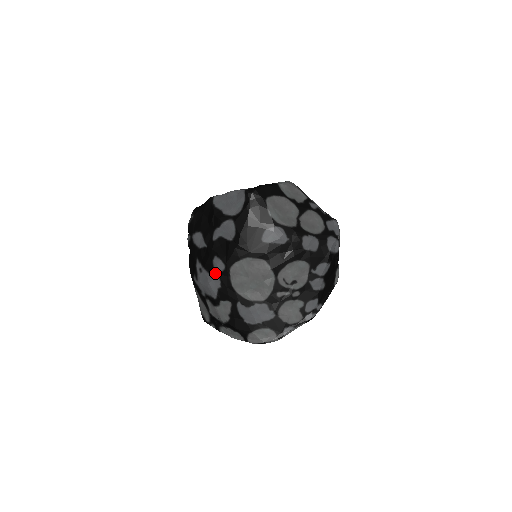
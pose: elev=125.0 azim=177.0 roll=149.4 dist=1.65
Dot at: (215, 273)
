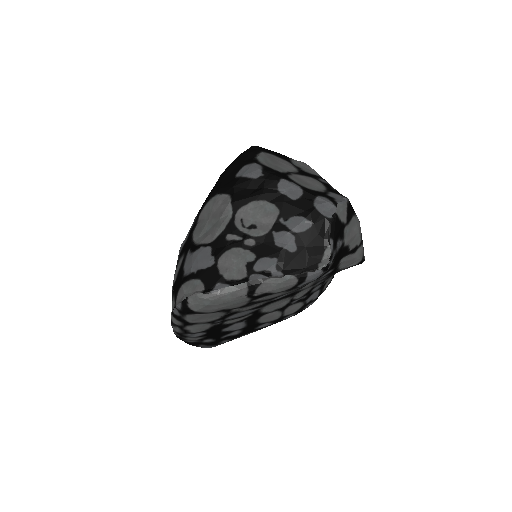
Dot at: occluded
